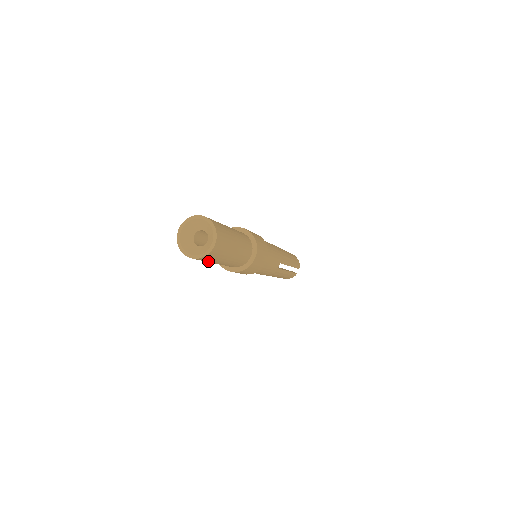
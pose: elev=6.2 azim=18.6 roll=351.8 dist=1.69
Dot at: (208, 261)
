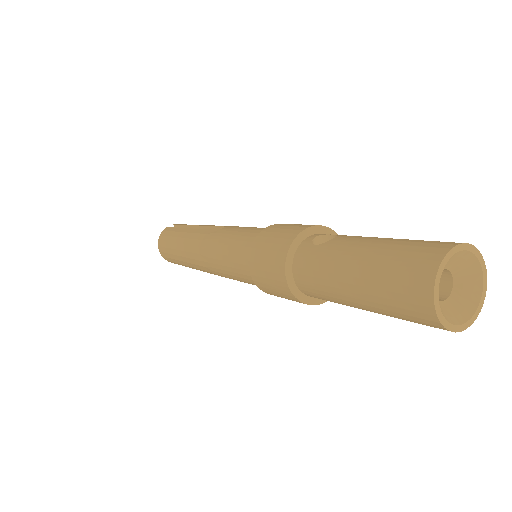
Dot at: (393, 311)
